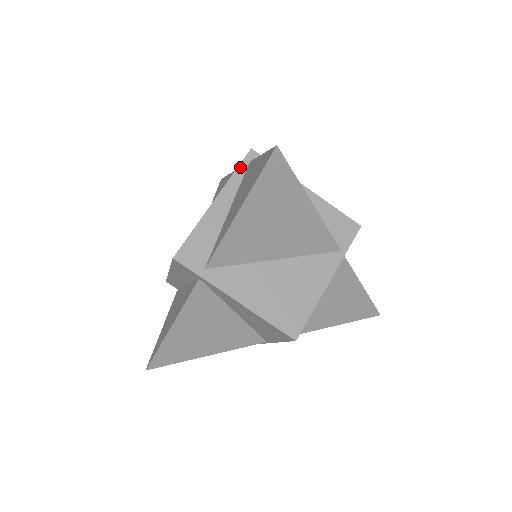
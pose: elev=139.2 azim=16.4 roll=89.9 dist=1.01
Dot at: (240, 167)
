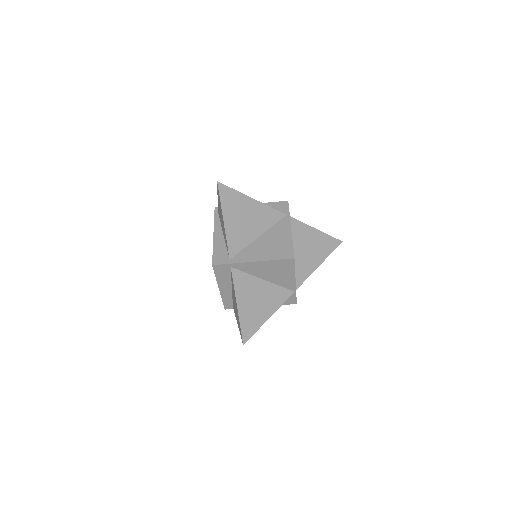
Dot at: (215, 217)
